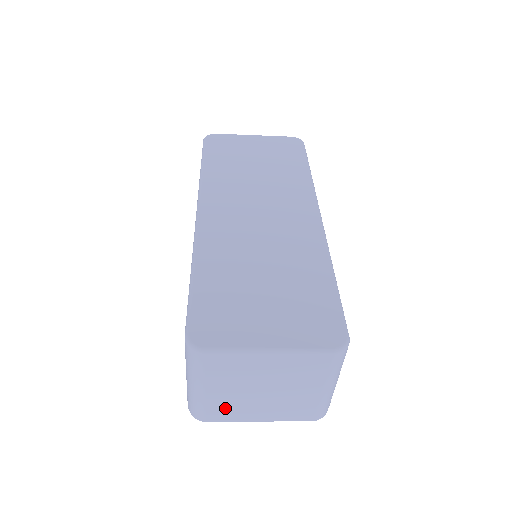
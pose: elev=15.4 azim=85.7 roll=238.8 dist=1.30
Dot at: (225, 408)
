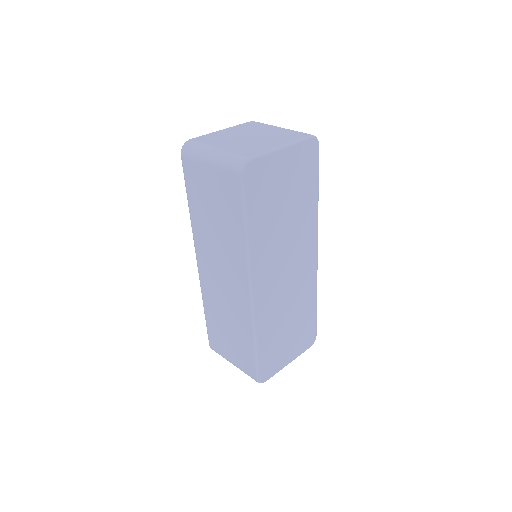
Dot at: occluded
